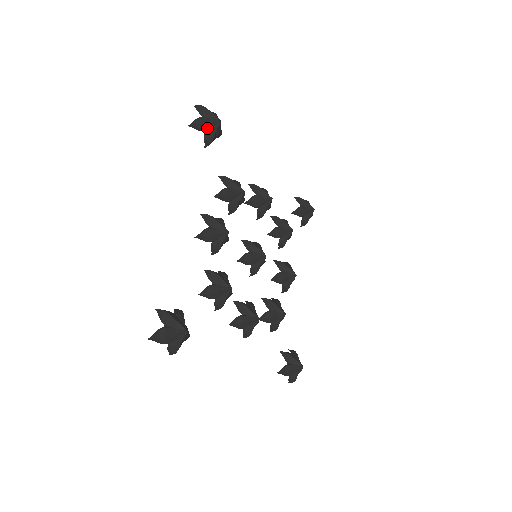
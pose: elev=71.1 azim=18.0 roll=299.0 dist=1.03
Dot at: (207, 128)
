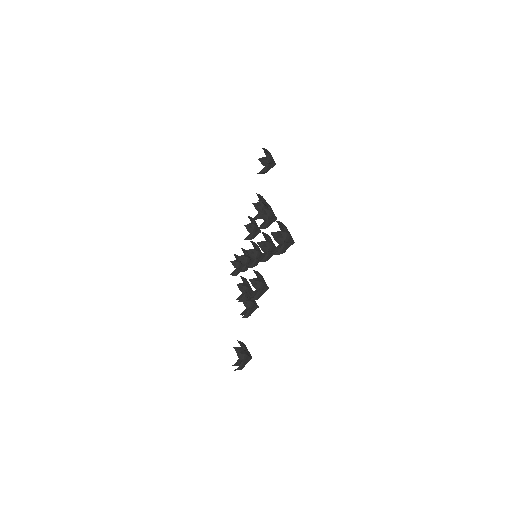
Dot at: (271, 162)
